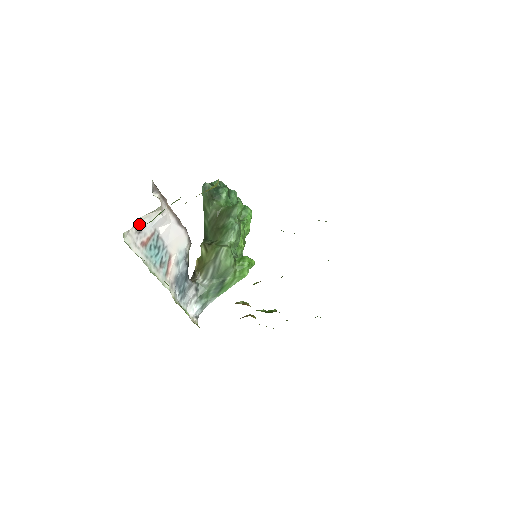
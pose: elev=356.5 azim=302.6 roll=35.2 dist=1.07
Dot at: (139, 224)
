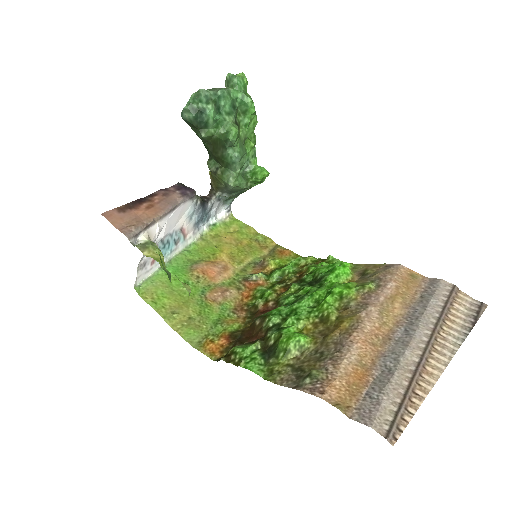
Dot at: (141, 263)
